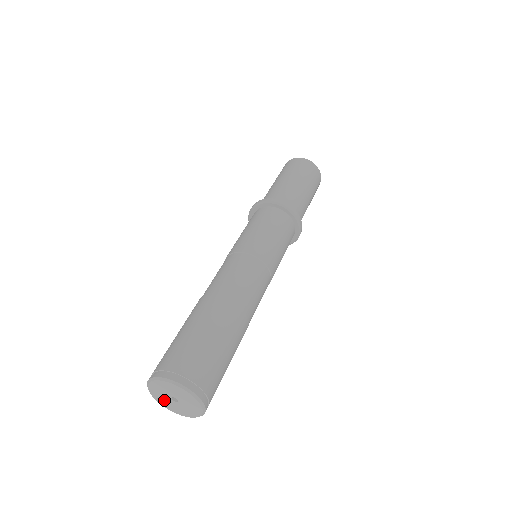
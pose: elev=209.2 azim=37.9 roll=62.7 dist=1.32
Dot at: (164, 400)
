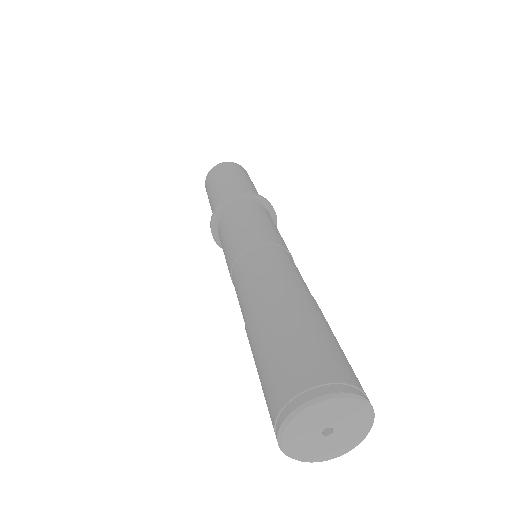
Dot at: (304, 445)
